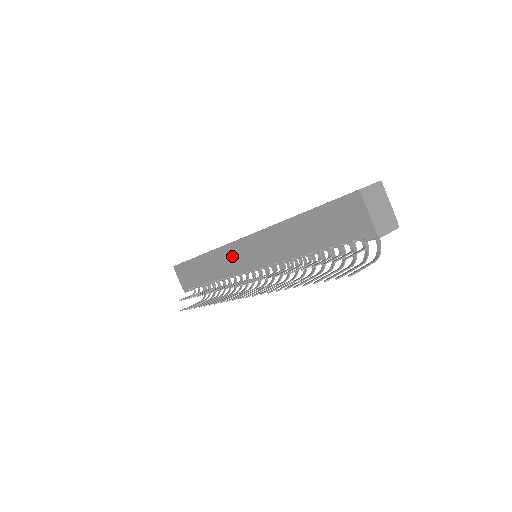
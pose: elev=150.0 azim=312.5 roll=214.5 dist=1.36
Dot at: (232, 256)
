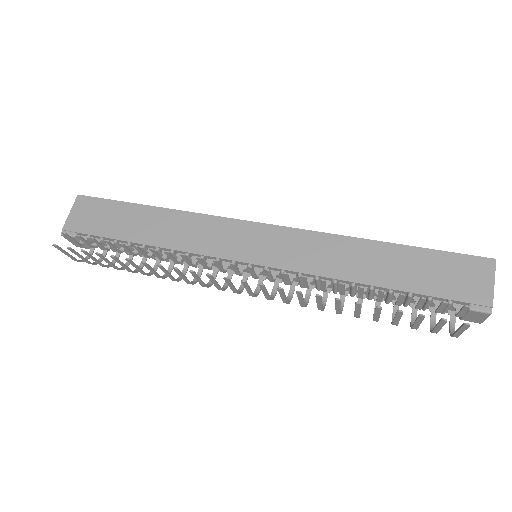
Dot at: (227, 234)
